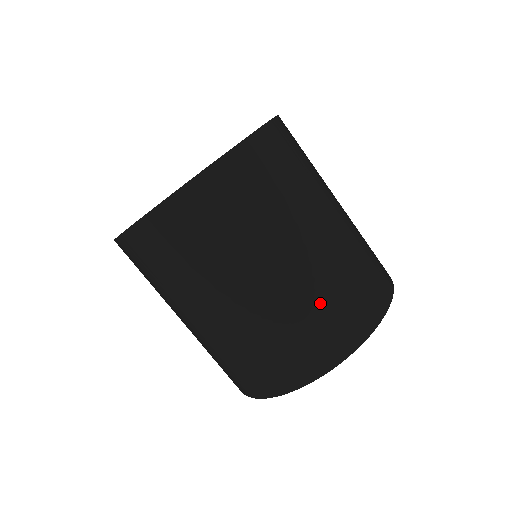
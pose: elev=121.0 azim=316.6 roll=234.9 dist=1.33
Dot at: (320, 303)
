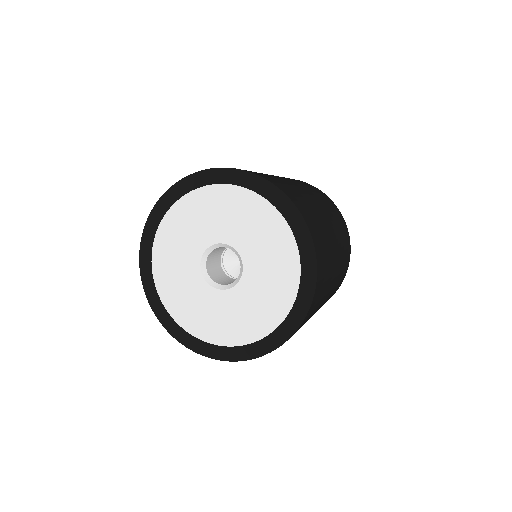
Dot at: (343, 262)
